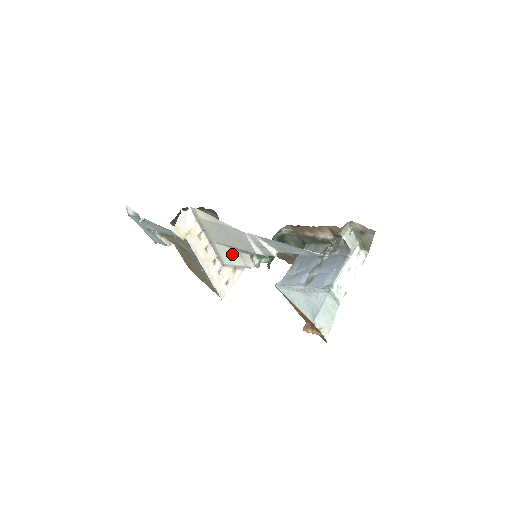
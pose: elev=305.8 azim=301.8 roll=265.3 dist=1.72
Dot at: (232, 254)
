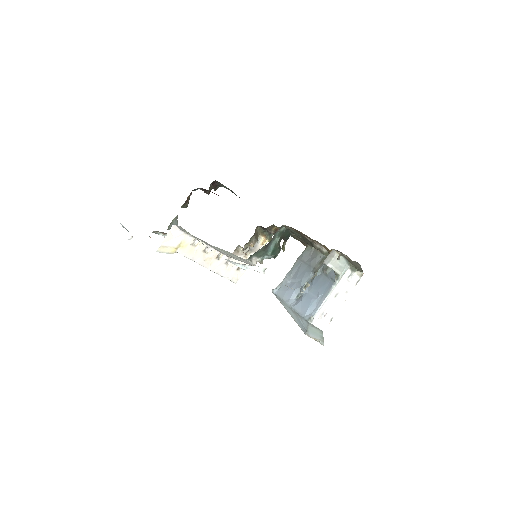
Dot at: (232, 254)
